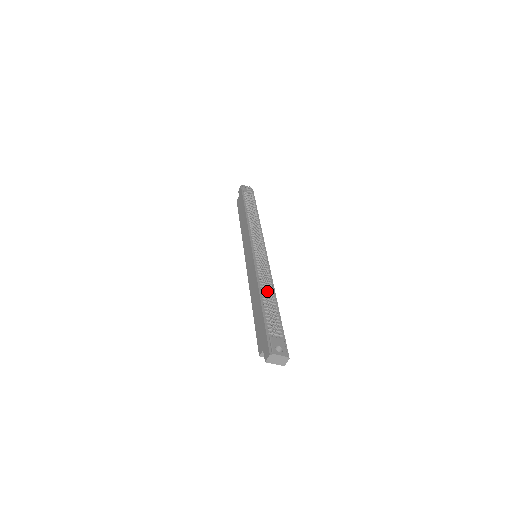
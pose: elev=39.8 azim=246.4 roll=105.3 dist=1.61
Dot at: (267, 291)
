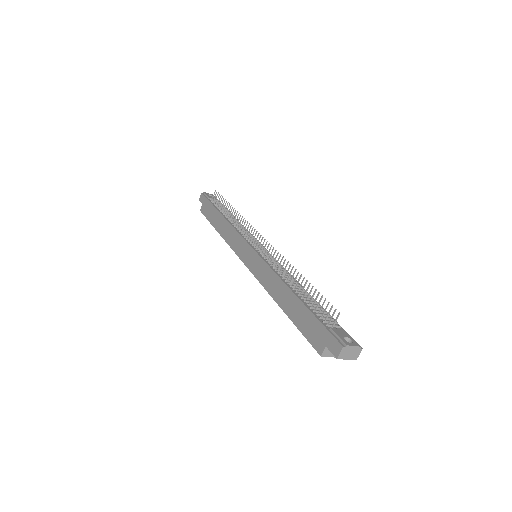
Dot at: (294, 285)
